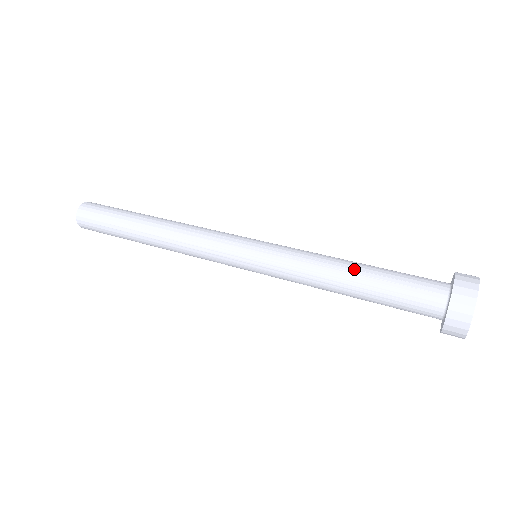
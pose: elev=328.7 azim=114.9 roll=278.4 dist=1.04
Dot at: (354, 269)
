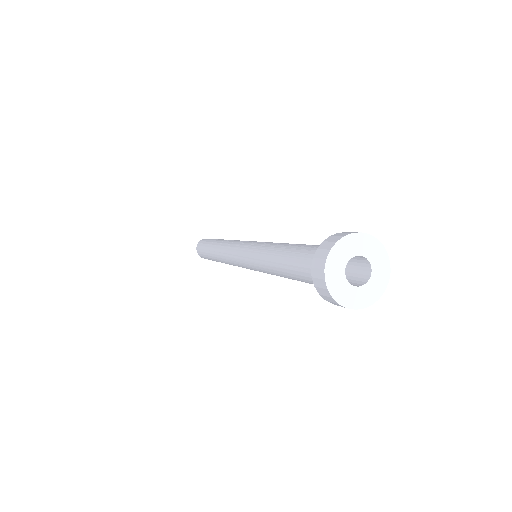
Dot at: (288, 245)
